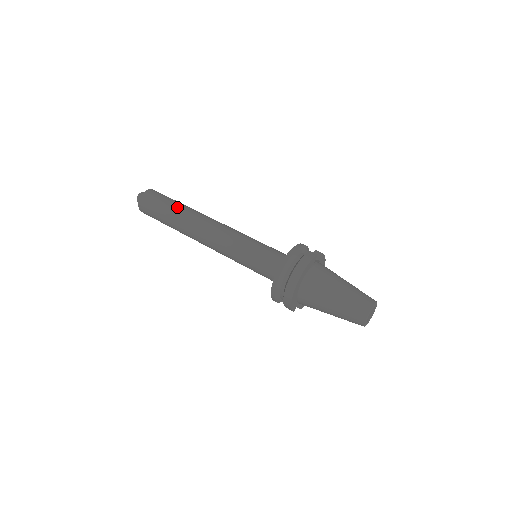
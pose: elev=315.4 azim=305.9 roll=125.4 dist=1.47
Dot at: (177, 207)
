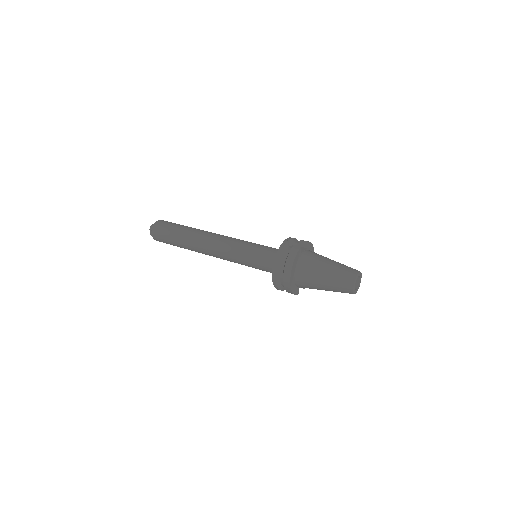
Dot at: (182, 232)
